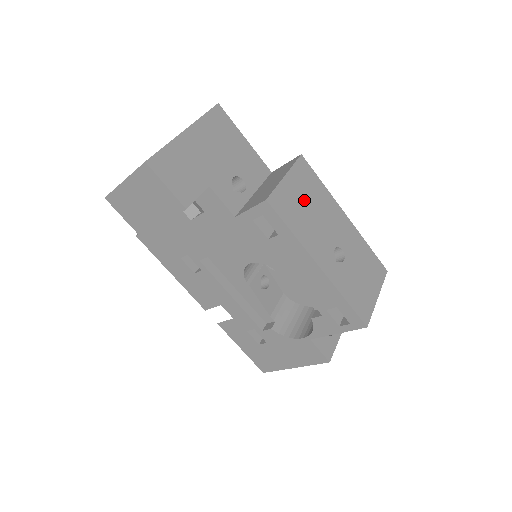
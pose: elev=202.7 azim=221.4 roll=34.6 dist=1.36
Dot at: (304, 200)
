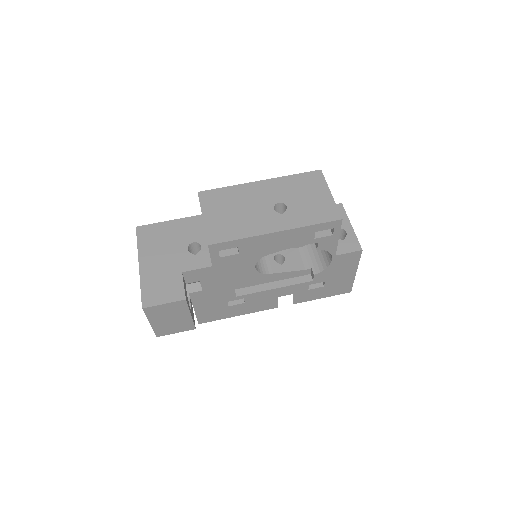
Dot at: (227, 213)
